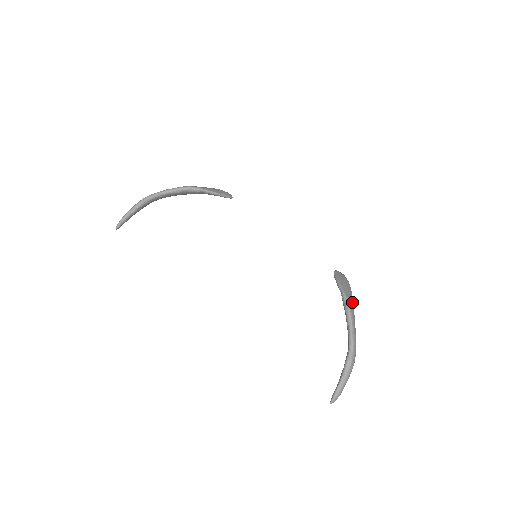
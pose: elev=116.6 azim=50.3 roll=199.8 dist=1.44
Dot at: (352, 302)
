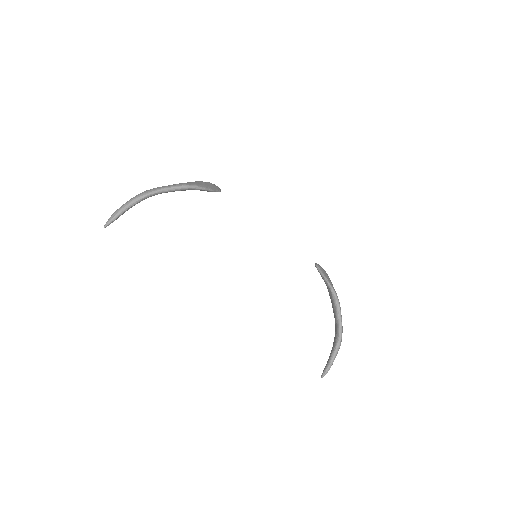
Dot at: occluded
